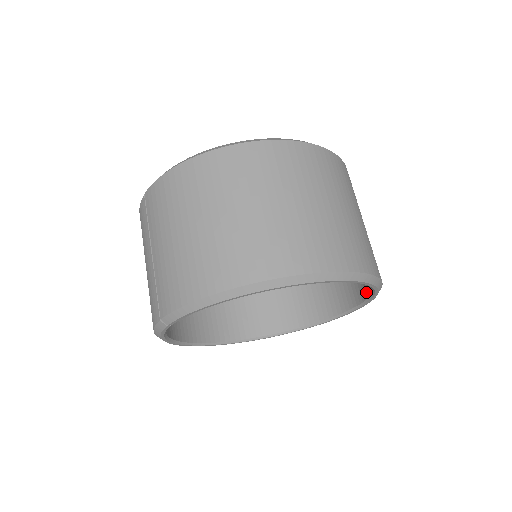
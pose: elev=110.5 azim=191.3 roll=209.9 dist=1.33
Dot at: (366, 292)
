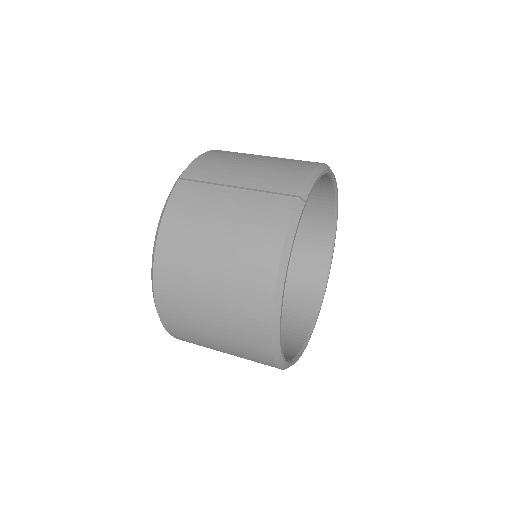
Dot at: (322, 275)
